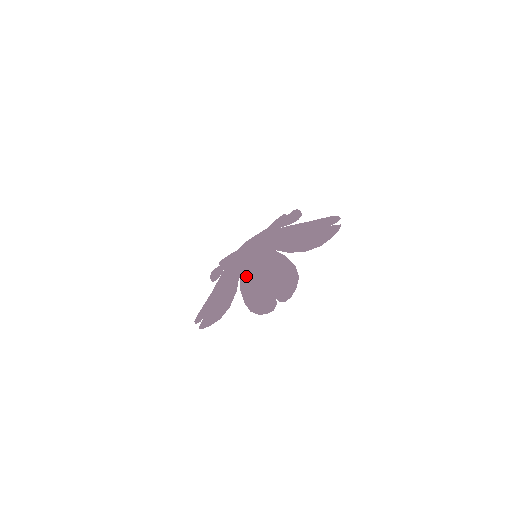
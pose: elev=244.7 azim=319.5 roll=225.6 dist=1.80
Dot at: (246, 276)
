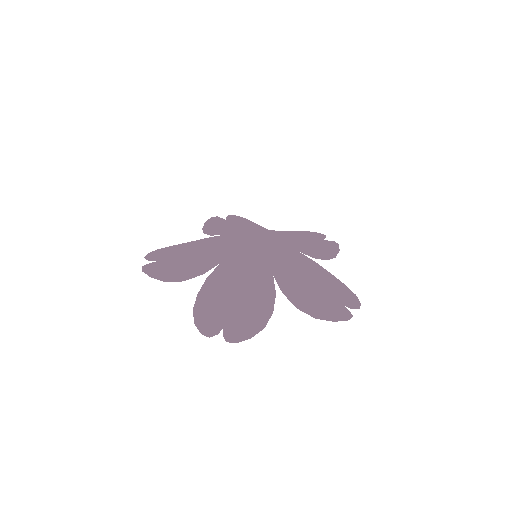
Dot at: (285, 276)
